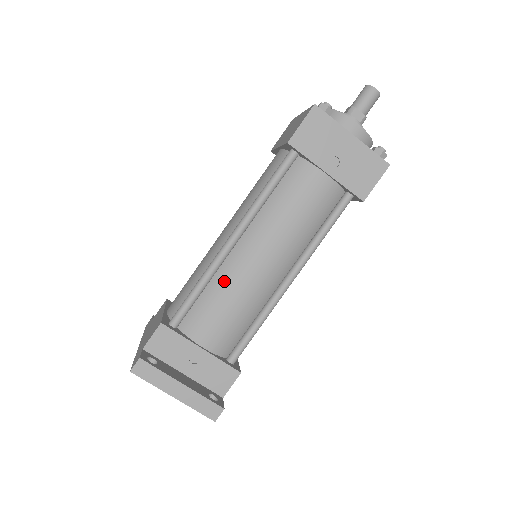
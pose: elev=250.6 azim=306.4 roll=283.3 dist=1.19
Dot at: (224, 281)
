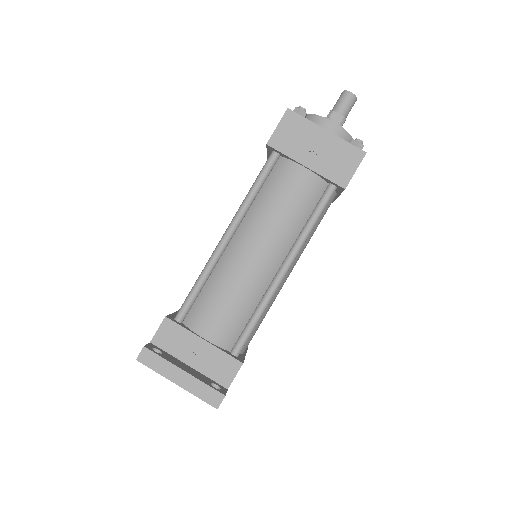
Dot at: (221, 275)
